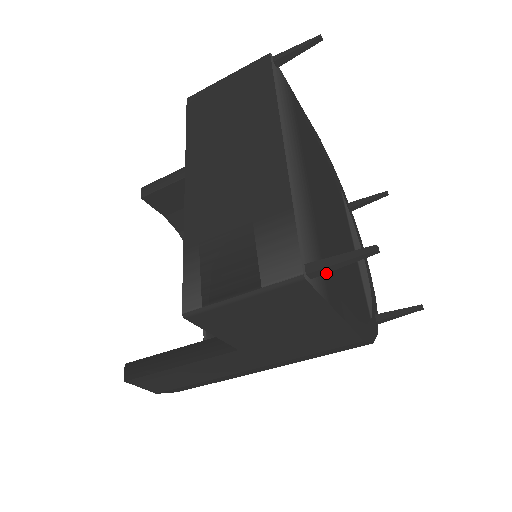
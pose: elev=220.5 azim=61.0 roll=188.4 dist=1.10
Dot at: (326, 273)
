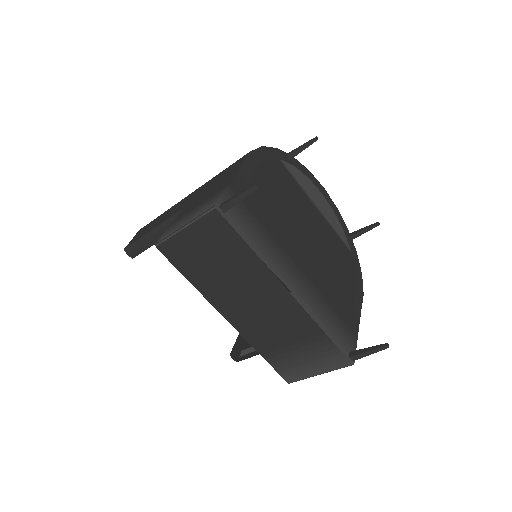
Dot at: (345, 318)
